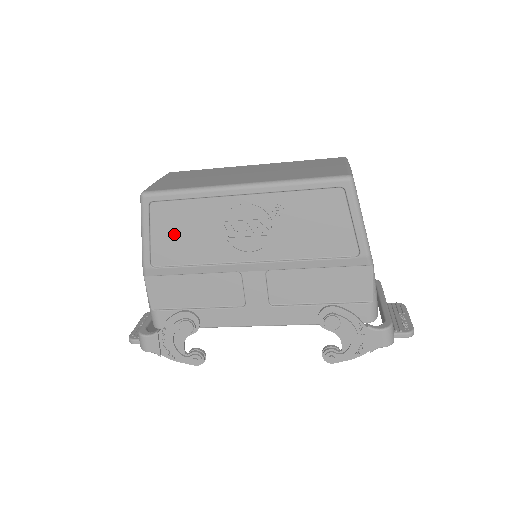
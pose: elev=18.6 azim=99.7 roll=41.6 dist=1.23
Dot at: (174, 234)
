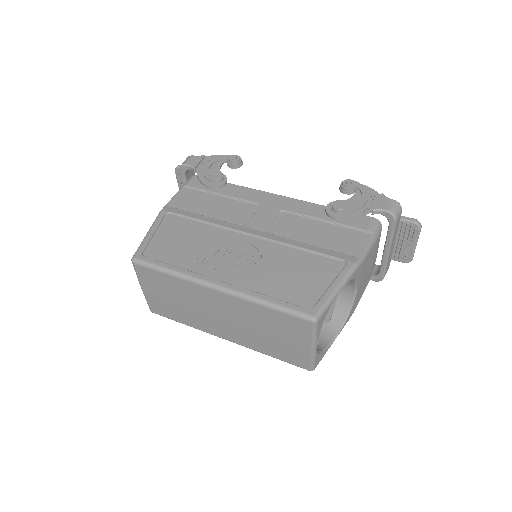
Dot at: occluded
